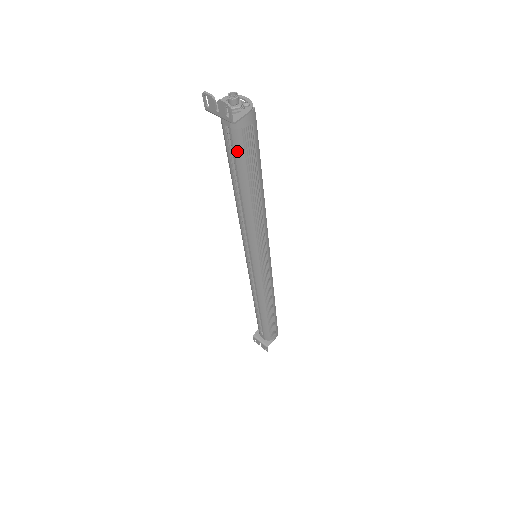
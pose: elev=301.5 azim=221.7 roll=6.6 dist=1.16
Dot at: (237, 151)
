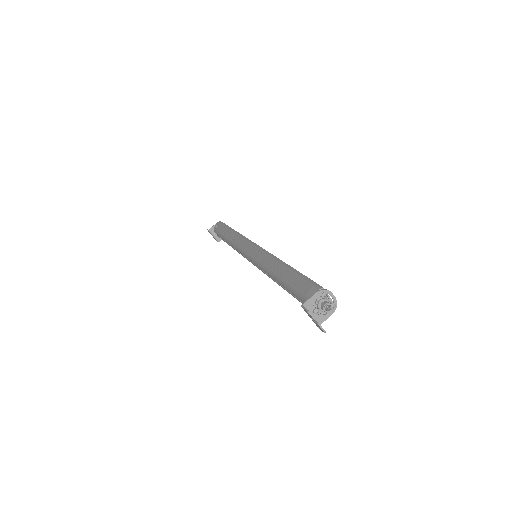
Dot at: occluded
